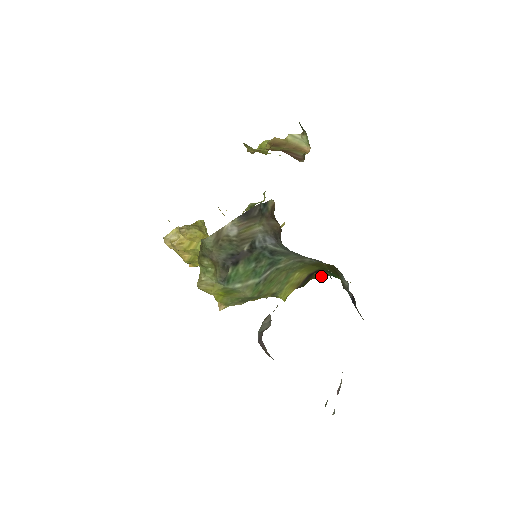
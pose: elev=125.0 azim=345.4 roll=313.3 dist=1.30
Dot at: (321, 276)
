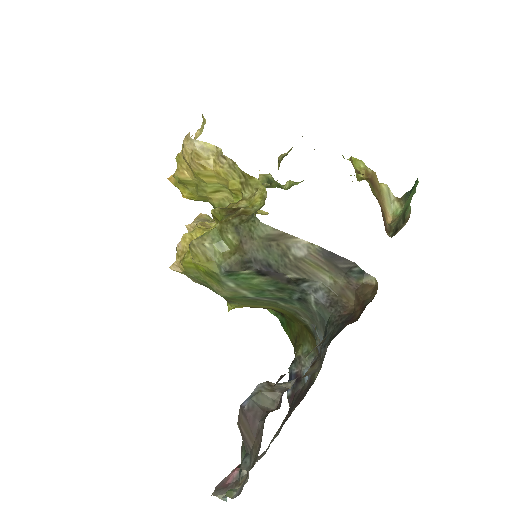
Dot at: (269, 309)
